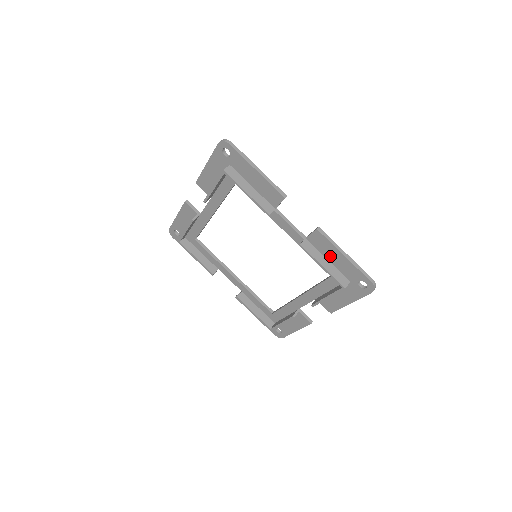
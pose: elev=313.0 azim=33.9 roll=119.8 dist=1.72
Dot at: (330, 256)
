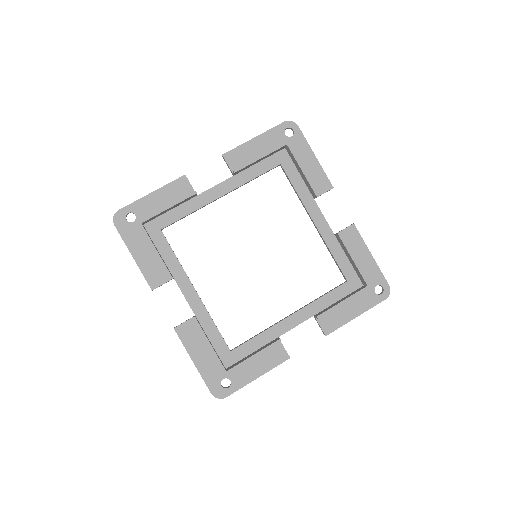
Dot at: (356, 255)
